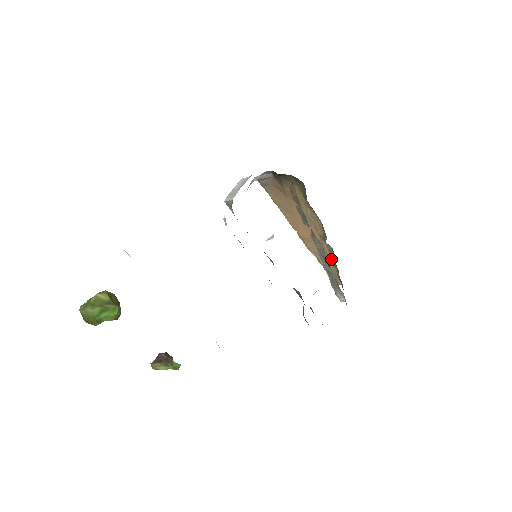
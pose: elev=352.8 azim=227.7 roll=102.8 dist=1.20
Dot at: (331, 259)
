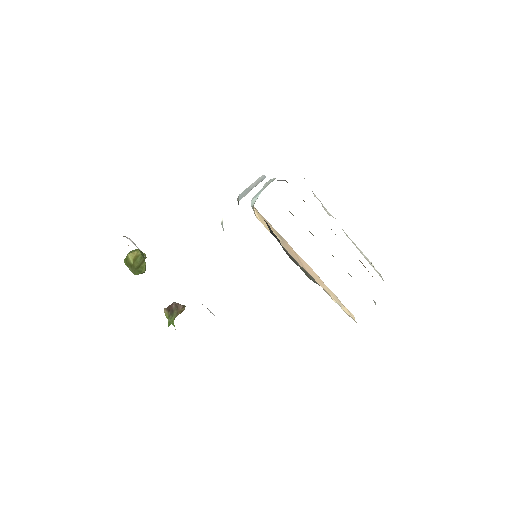
Dot at: occluded
